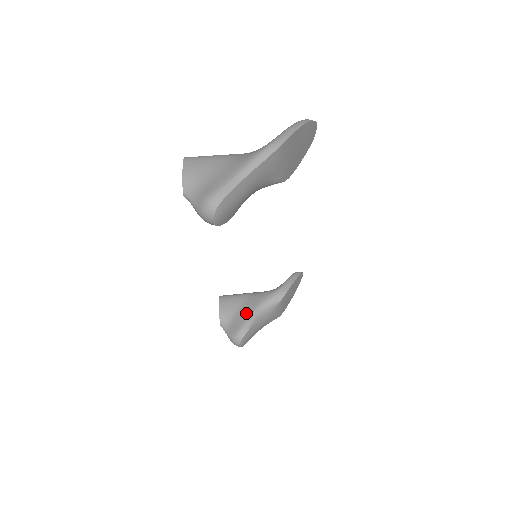
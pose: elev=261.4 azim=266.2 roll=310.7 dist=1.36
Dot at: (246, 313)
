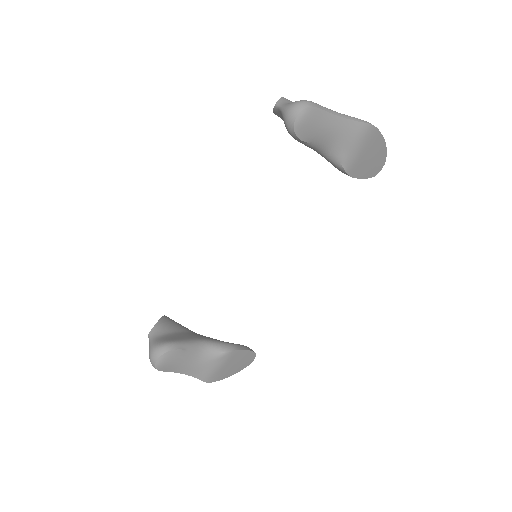
Dot at: (186, 337)
